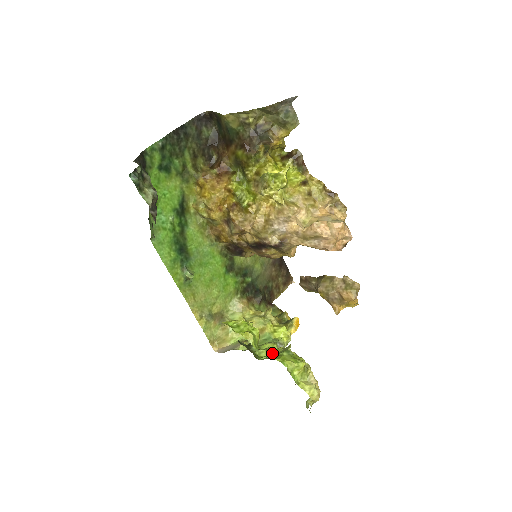
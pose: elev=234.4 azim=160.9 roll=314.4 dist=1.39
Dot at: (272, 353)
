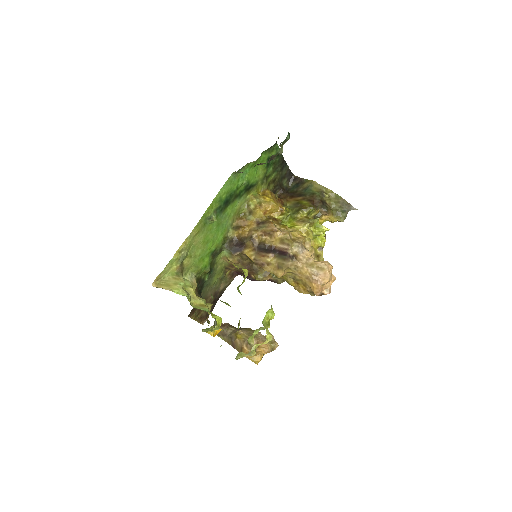
Dot at: occluded
